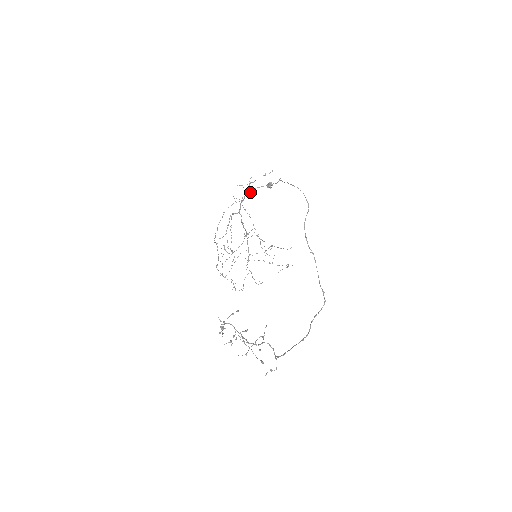
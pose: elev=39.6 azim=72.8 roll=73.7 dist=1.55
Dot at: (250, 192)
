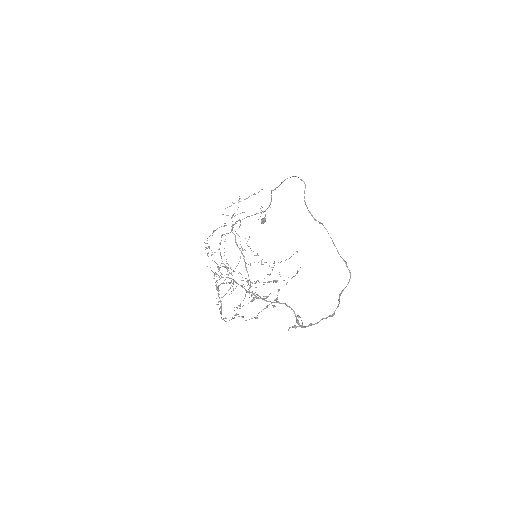
Dot at: occluded
